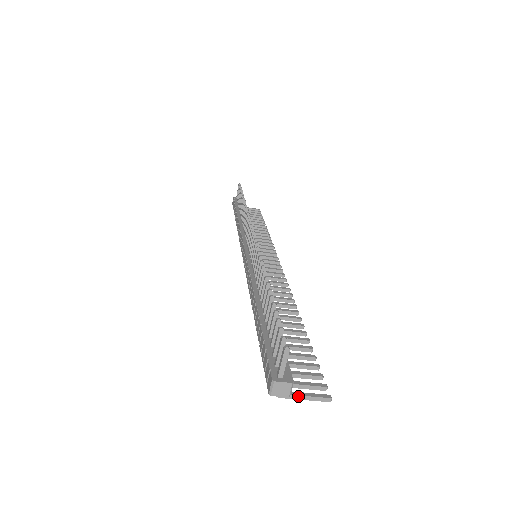
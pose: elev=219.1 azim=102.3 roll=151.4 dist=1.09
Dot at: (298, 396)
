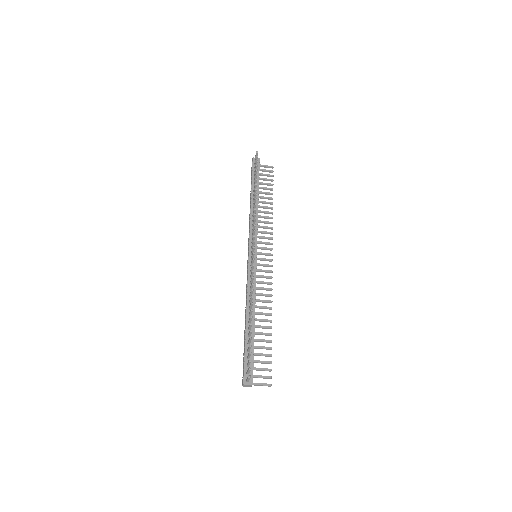
Dot at: (256, 385)
